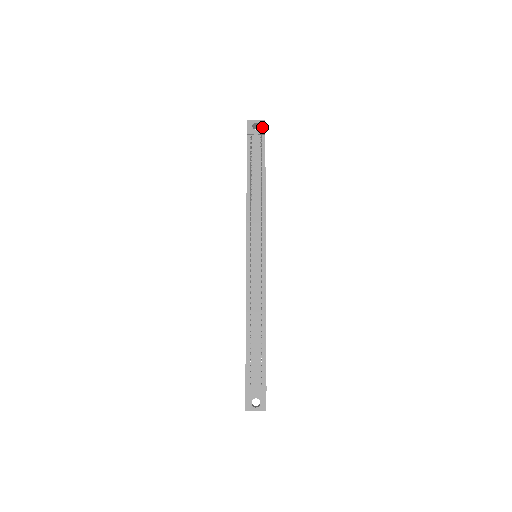
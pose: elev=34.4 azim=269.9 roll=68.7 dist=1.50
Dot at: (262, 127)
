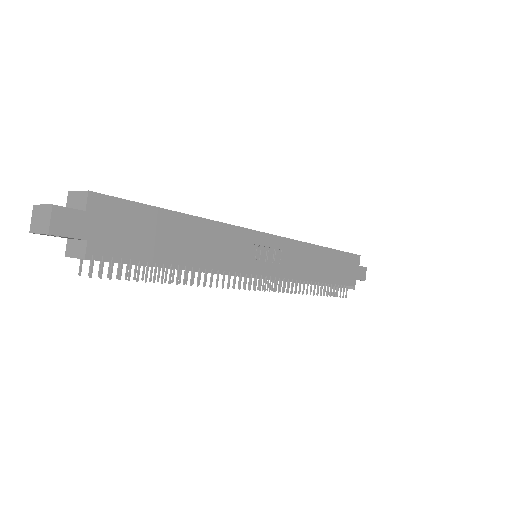
Dot at: occluded
